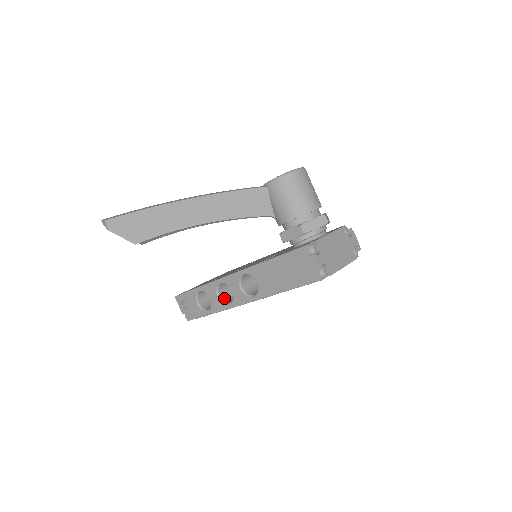
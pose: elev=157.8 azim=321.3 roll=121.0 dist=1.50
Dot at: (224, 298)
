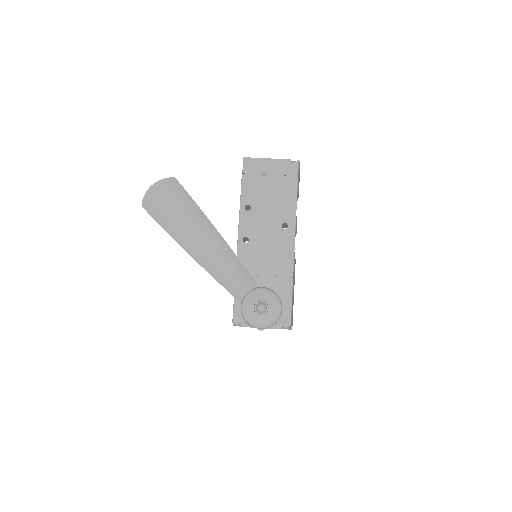
Dot at: occluded
